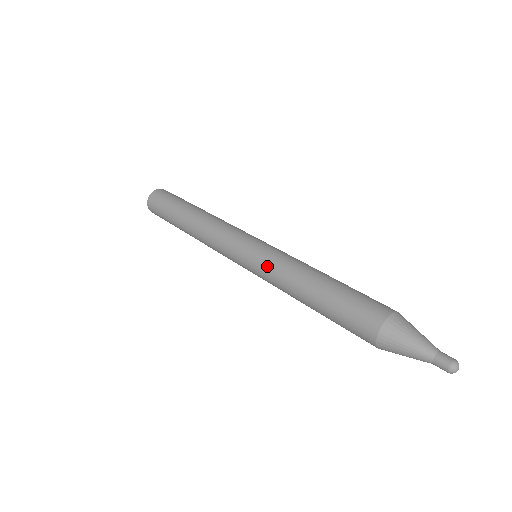
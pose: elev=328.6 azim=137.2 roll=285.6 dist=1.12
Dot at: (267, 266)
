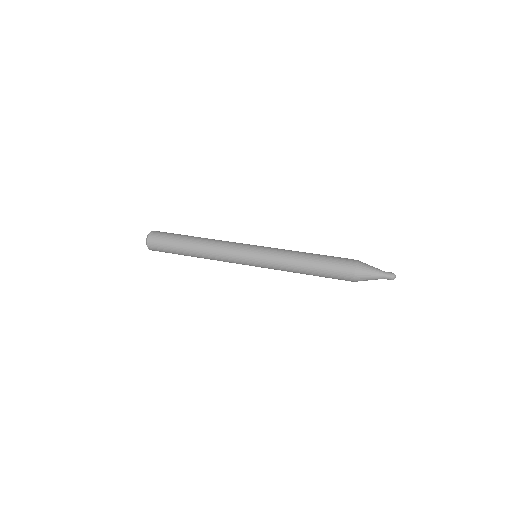
Dot at: (275, 250)
